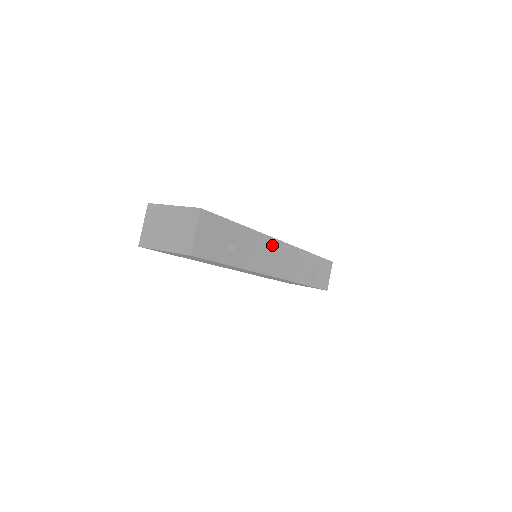
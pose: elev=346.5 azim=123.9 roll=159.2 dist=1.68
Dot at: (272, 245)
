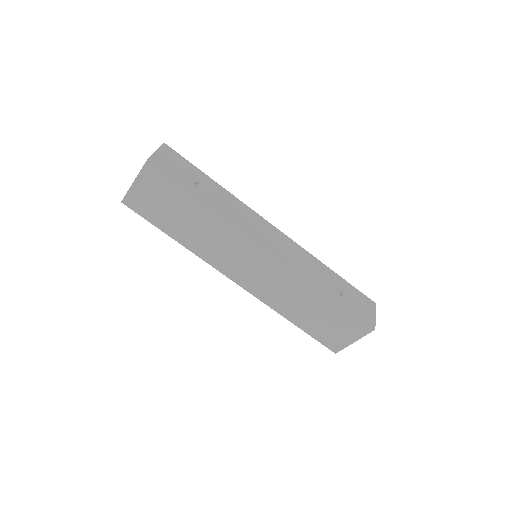
Dot at: (260, 221)
